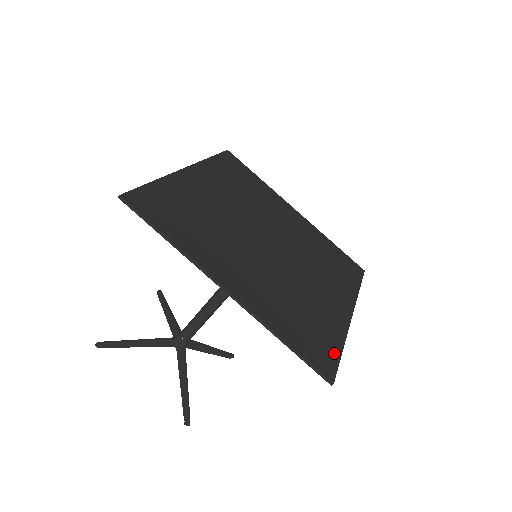
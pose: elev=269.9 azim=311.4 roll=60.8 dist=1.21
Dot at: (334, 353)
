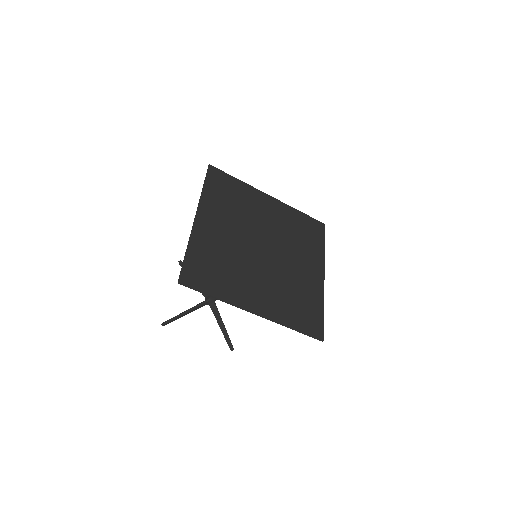
Dot at: (204, 287)
